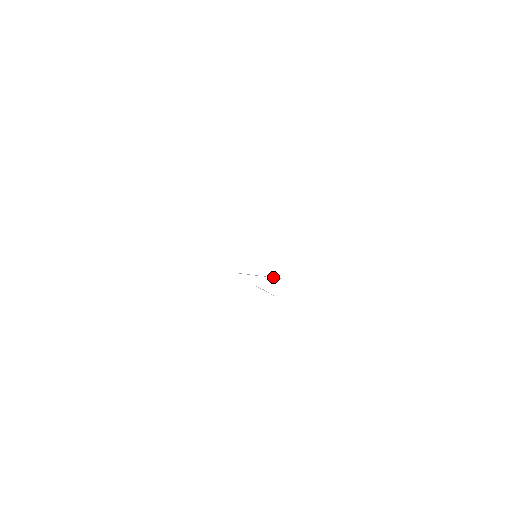
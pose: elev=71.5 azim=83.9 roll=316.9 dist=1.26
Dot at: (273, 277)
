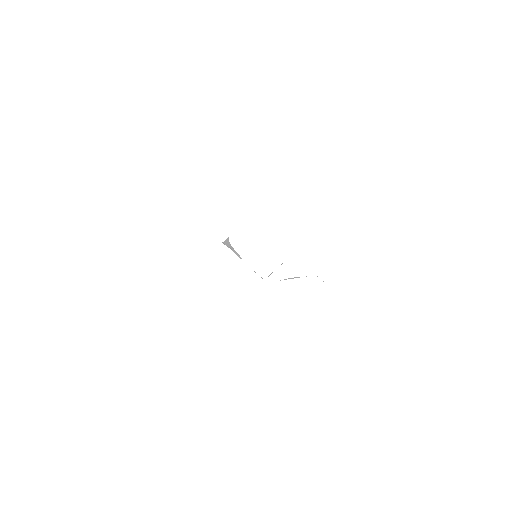
Dot at: (281, 264)
